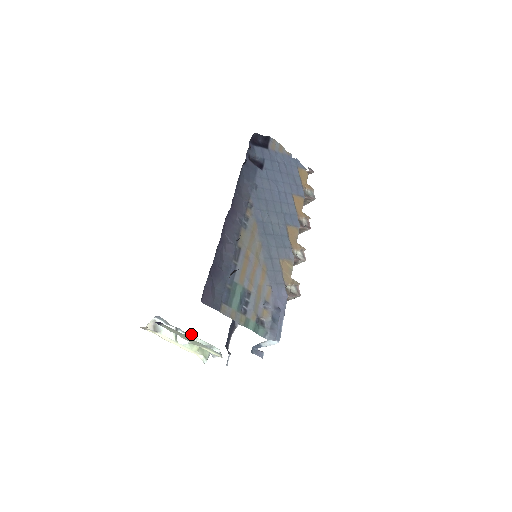
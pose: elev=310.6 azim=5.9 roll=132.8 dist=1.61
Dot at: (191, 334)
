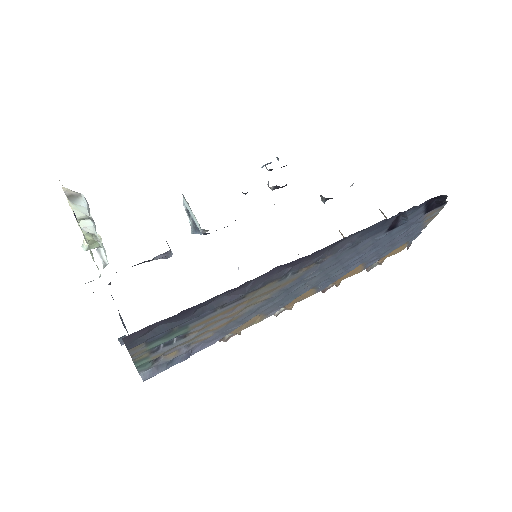
Dot at: occluded
